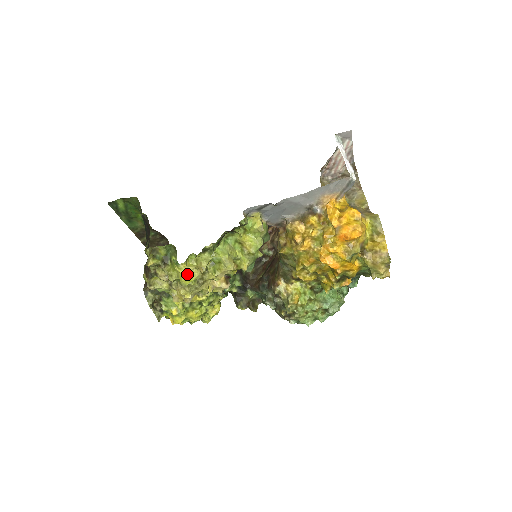
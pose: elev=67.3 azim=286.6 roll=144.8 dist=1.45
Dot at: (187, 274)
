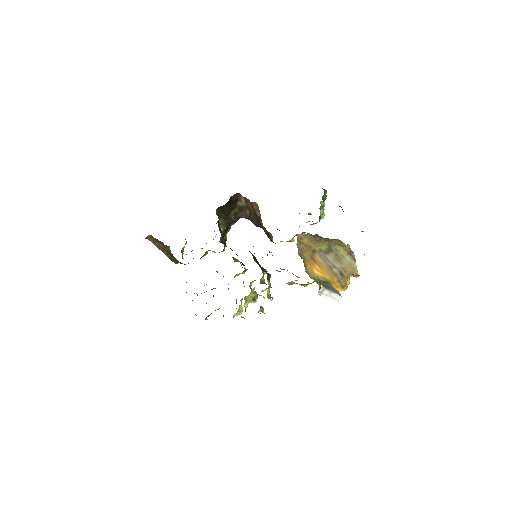
Dot at: (237, 315)
